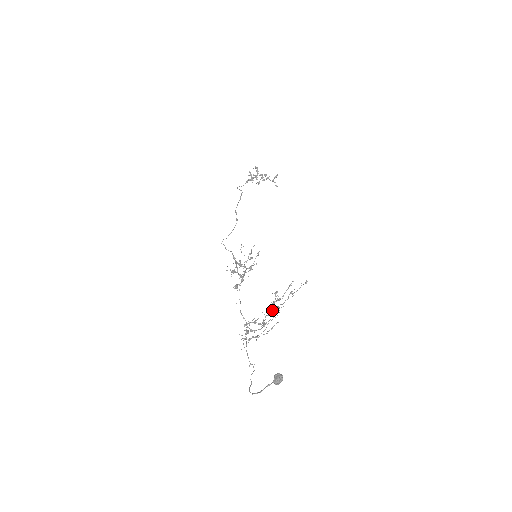
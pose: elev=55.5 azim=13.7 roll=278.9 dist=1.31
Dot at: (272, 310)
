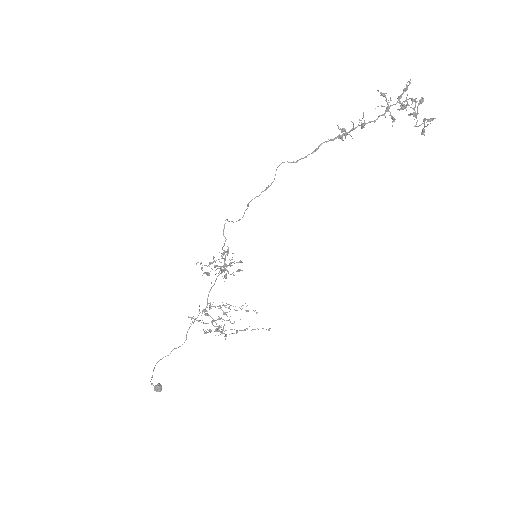
Dot at: (216, 326)
